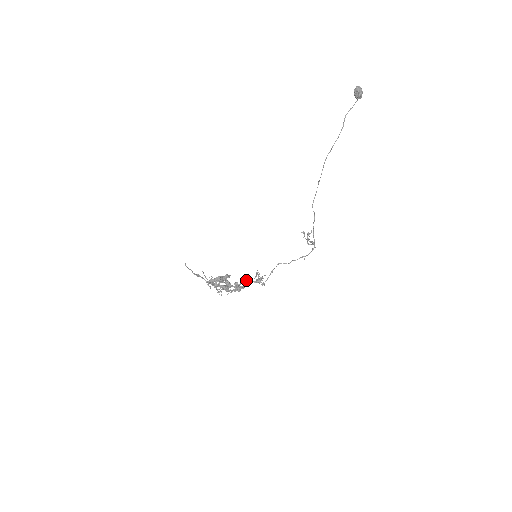
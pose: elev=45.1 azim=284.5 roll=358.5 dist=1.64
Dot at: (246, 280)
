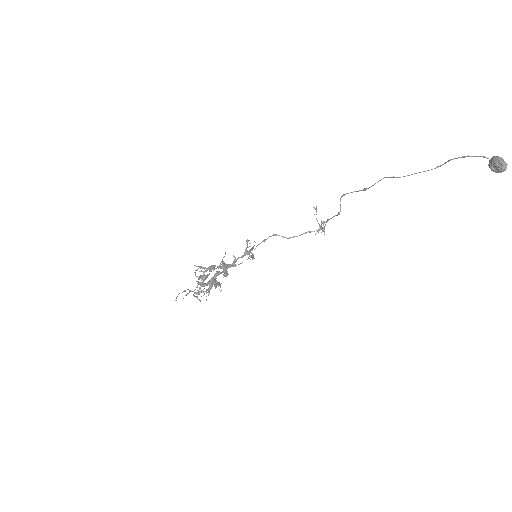
Dot at: (235, 261)
